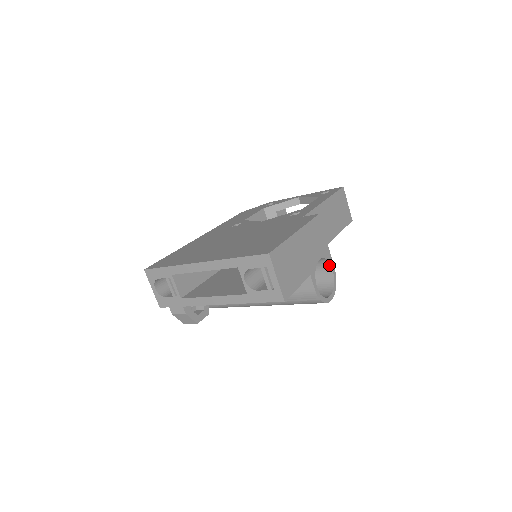
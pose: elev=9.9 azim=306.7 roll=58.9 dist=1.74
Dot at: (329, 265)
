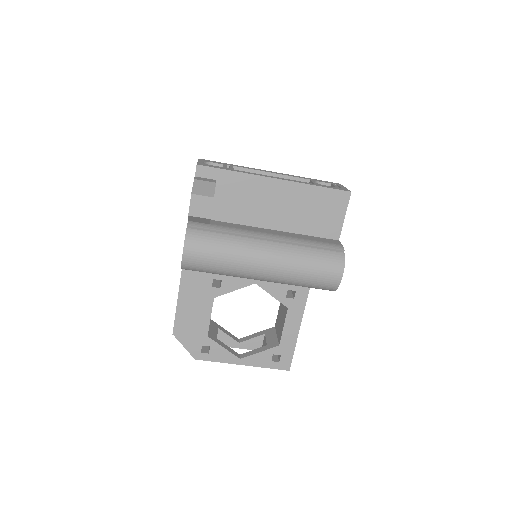
Dot at: occluded
